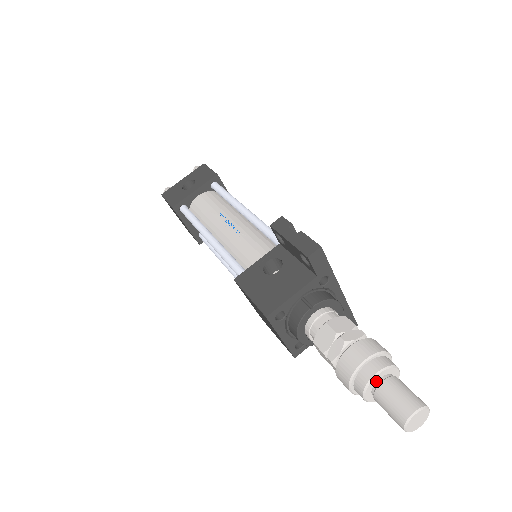
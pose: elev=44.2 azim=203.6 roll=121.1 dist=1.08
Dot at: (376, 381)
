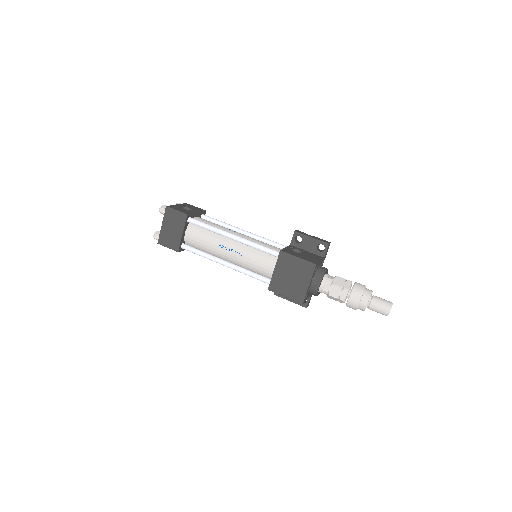
Dot at: (371, 296)
